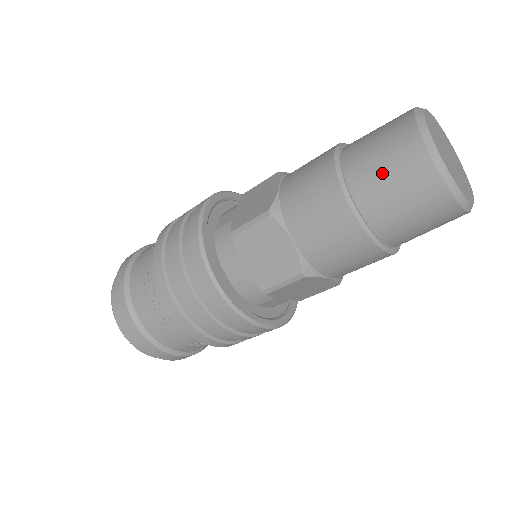
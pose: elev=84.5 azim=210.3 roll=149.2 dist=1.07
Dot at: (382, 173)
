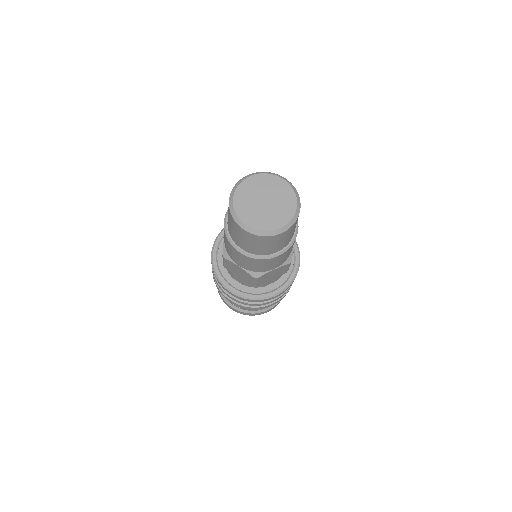
Dot at: occluded
